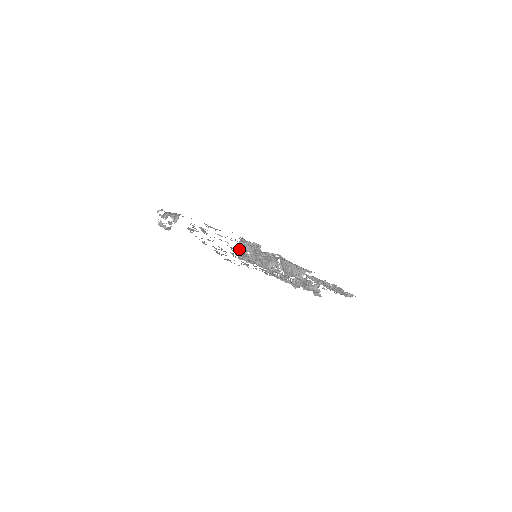
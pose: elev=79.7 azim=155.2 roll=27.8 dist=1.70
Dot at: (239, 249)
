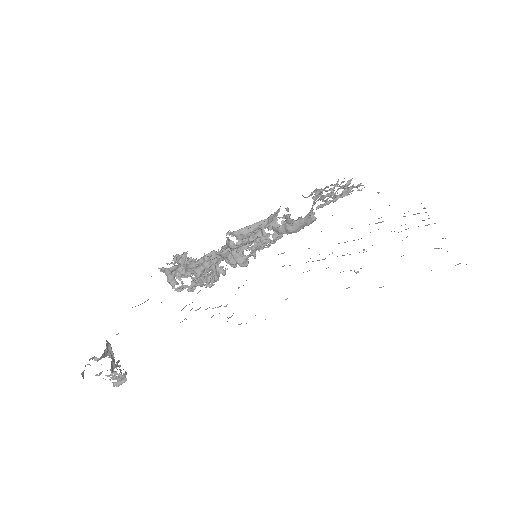
Dot at: (195, 280)
